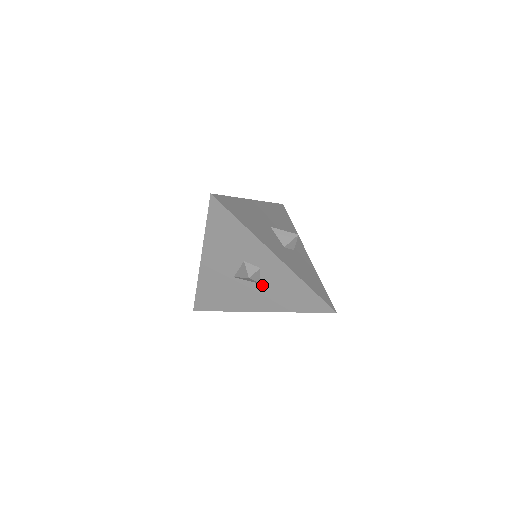
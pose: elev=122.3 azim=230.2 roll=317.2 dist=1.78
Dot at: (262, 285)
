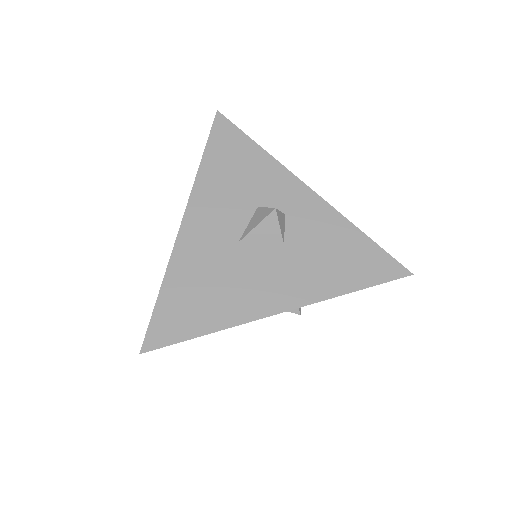
Dot at: (287, 248)
